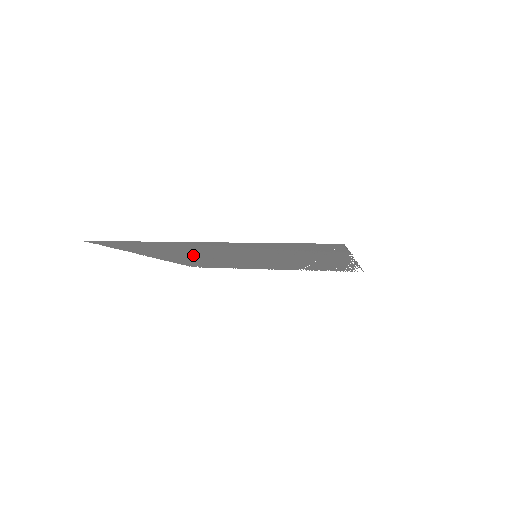
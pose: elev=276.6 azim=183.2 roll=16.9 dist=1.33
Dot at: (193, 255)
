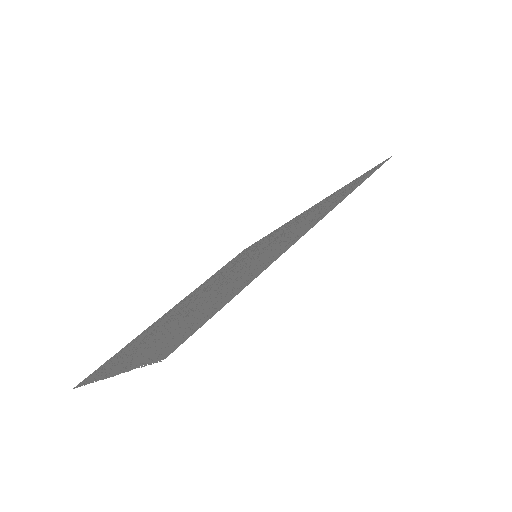
Dot at: (188, 312)
